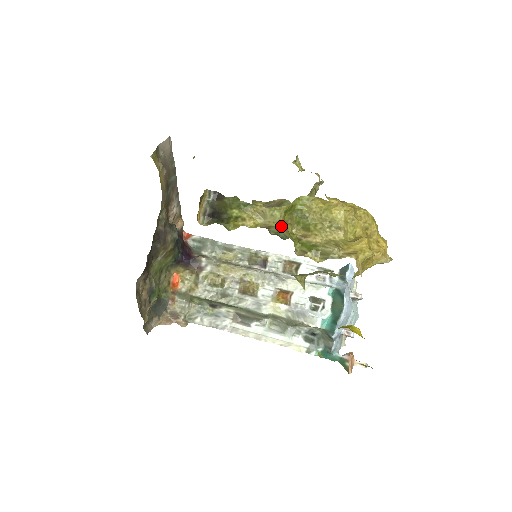
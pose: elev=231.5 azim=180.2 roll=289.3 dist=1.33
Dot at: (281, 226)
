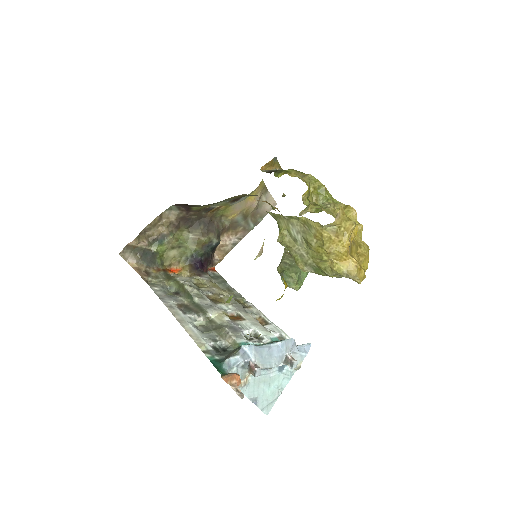
Dot at: occluded
